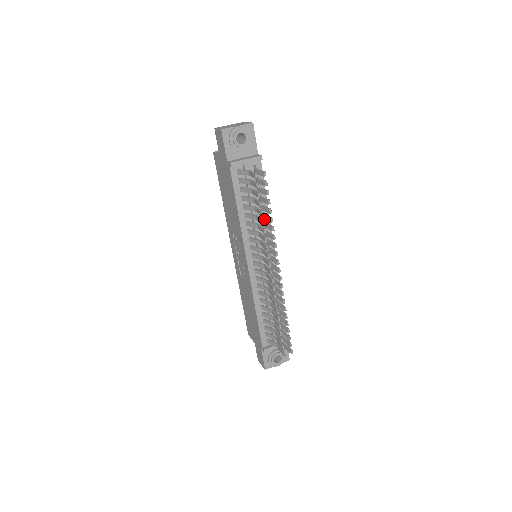
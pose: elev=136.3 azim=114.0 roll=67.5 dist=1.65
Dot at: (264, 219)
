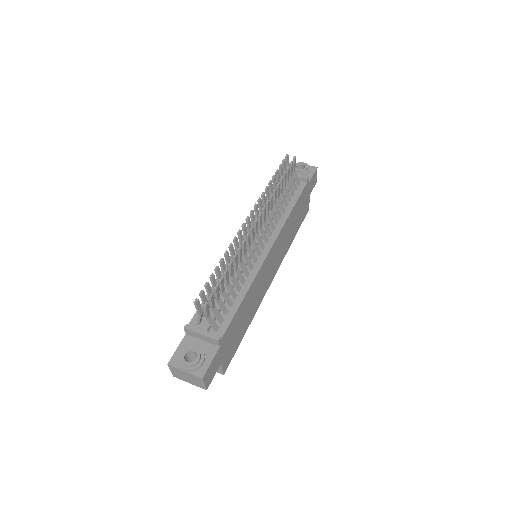
Dot at: (281, 218)
